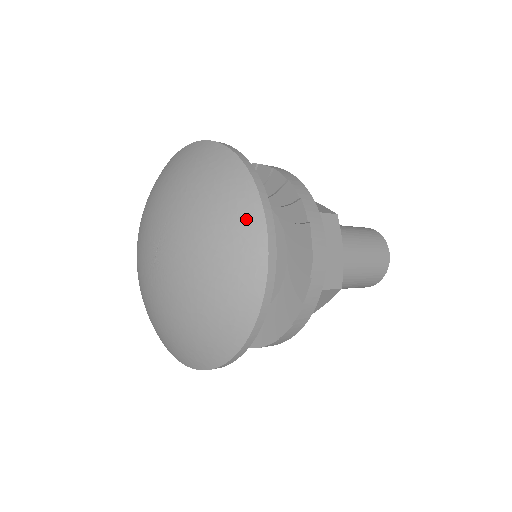
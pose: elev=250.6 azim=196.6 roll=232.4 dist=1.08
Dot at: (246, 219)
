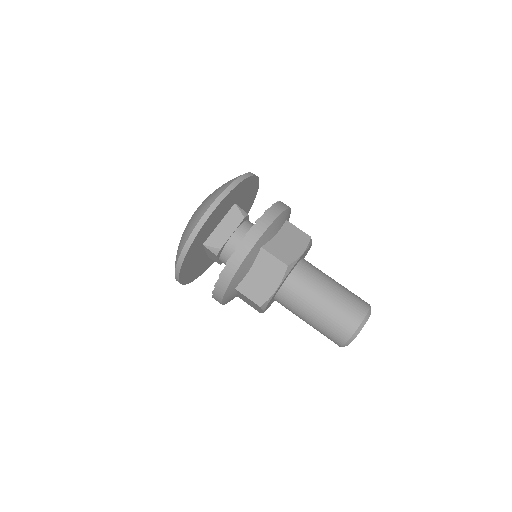
Dot at: occluded
